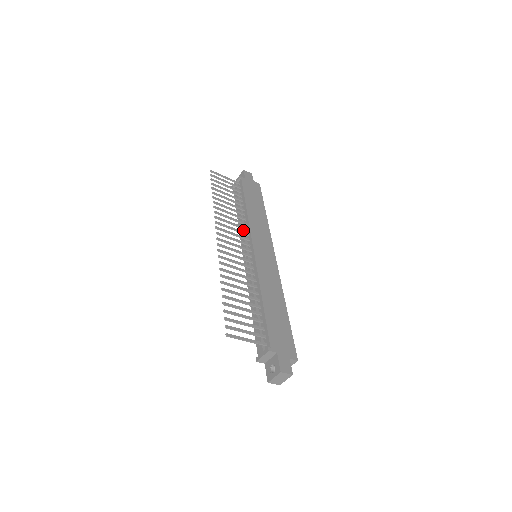
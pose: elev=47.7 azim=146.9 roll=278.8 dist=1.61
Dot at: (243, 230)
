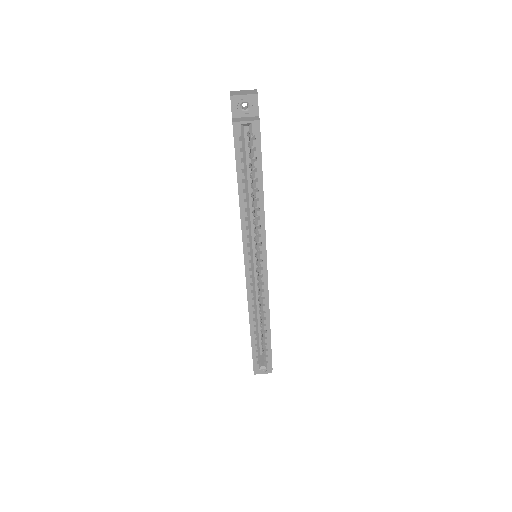
Dot at: occluded
